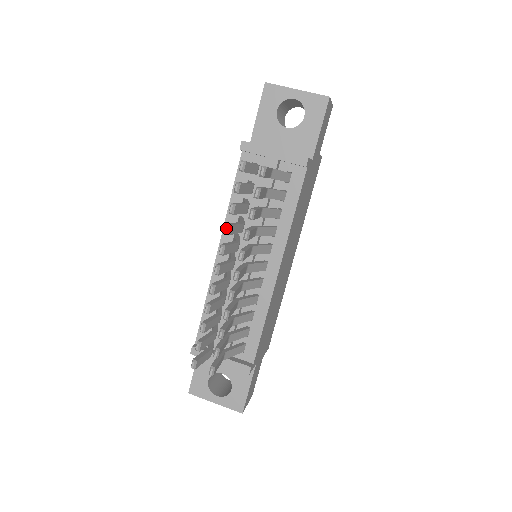
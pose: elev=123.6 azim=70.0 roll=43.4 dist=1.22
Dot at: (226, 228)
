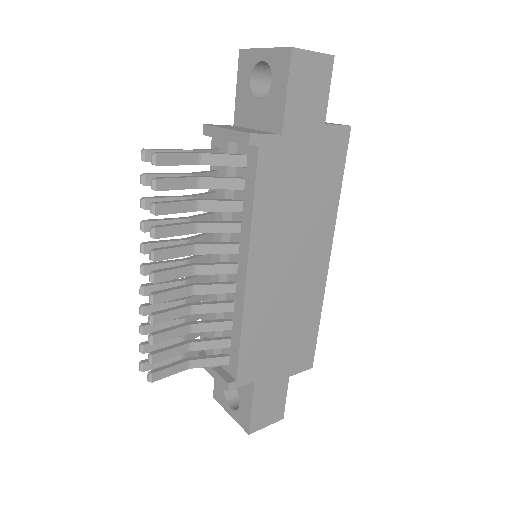
Dot at: (140, 225)
